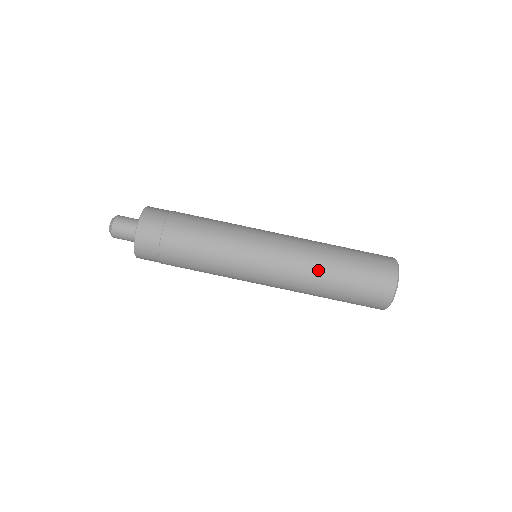
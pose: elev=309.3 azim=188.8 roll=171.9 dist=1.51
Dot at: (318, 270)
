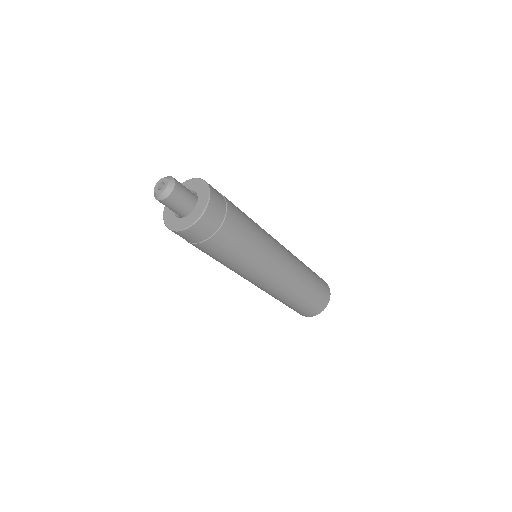
Dot at: (303, 266)
